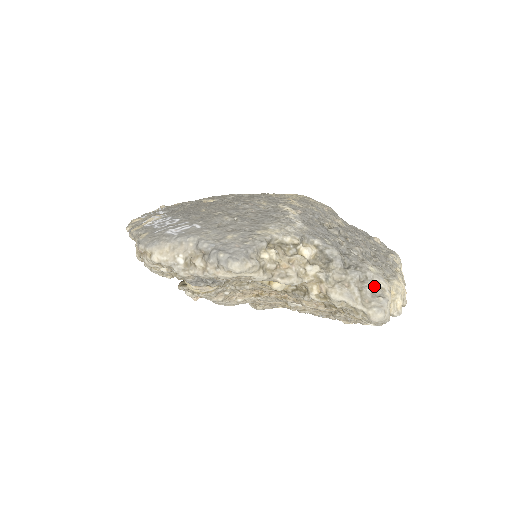
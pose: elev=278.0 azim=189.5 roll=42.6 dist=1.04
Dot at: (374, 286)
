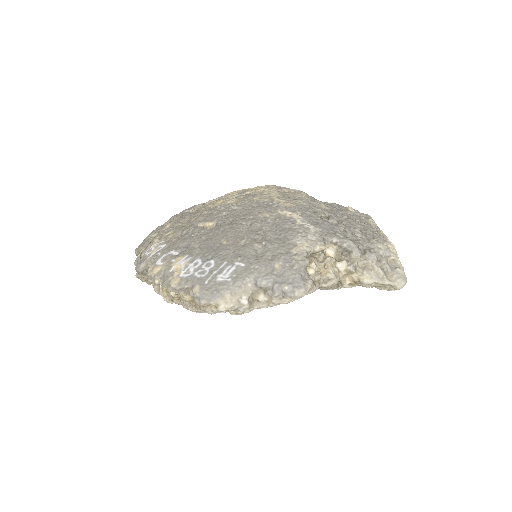
Dot at: (388, 261)
